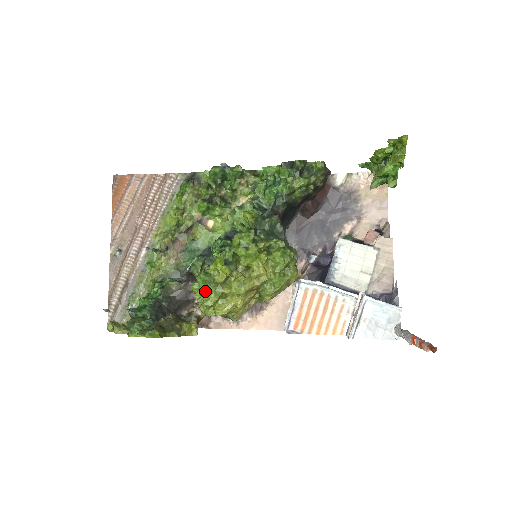
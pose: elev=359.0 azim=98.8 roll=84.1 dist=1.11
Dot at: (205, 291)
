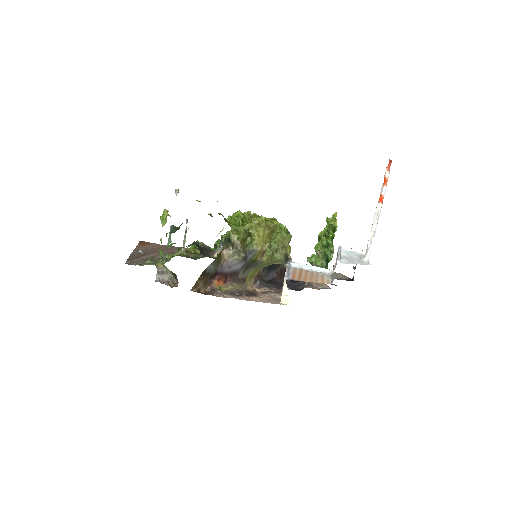
Dot at: occluded
